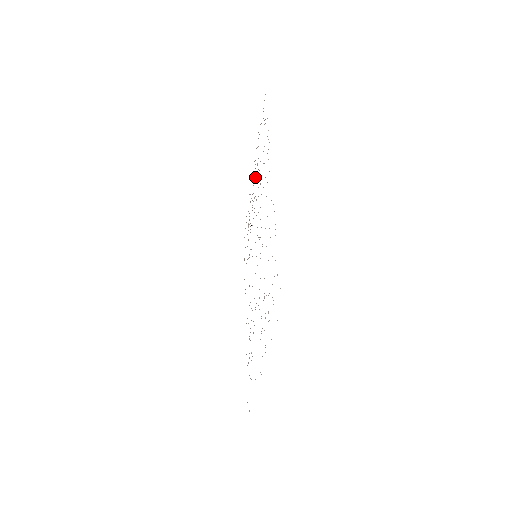
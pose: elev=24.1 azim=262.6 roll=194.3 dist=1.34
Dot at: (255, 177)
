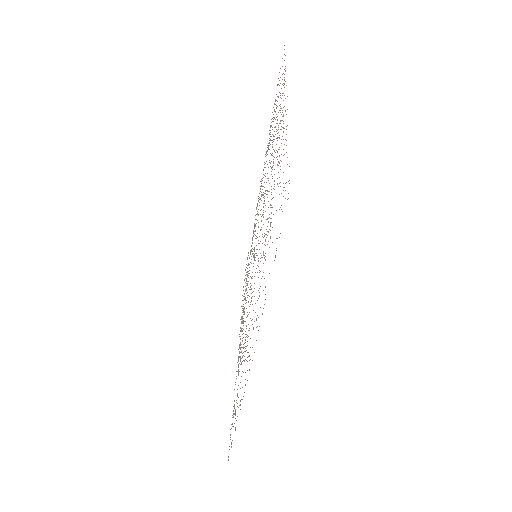
Dot at: (242, 319)
